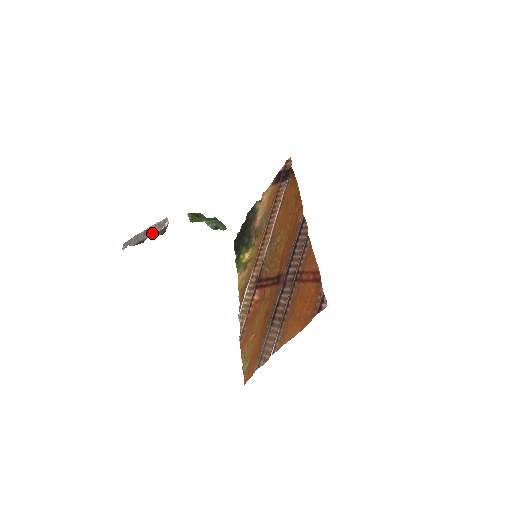
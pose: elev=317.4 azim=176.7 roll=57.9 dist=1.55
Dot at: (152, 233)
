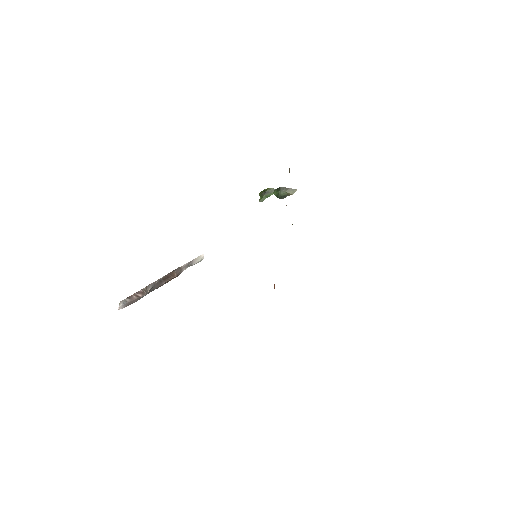
Dot at: occluded
